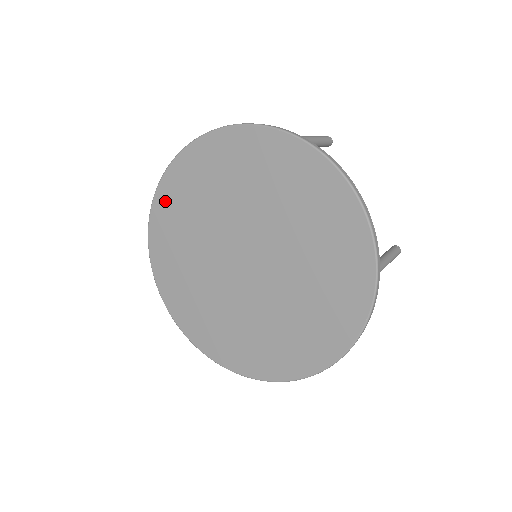
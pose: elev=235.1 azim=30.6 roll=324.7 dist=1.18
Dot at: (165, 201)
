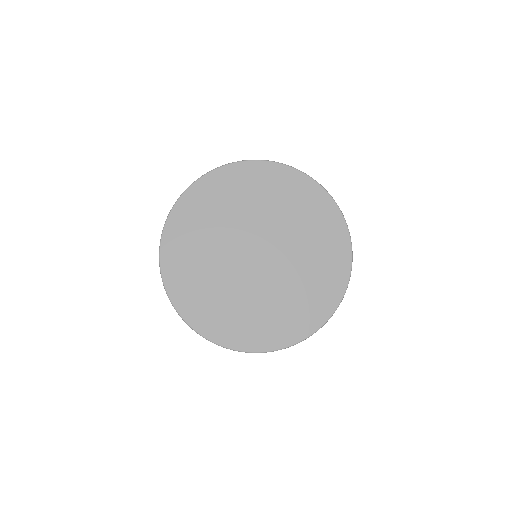
Dot at: (172, 243)
